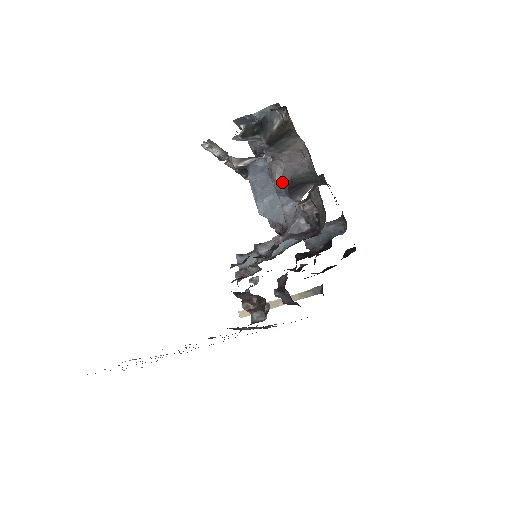
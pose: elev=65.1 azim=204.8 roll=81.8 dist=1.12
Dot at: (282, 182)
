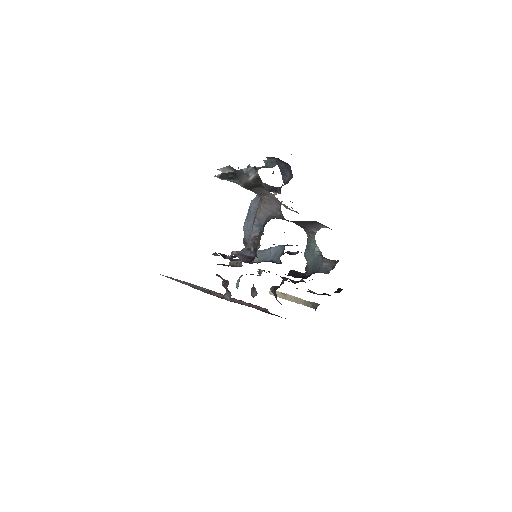
Dot at: (260, 216)
